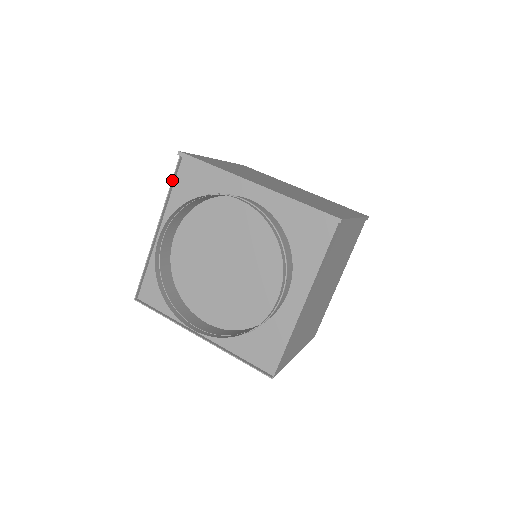
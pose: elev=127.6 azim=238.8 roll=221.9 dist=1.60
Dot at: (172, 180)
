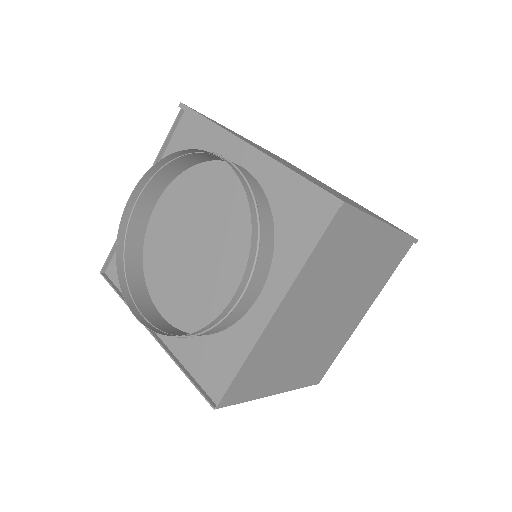
Dot at: (167, 136)
